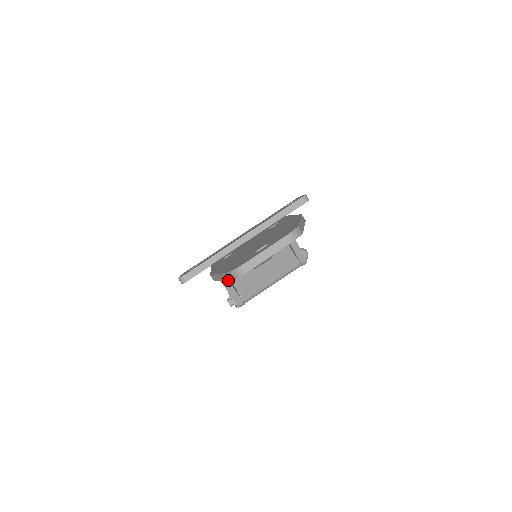
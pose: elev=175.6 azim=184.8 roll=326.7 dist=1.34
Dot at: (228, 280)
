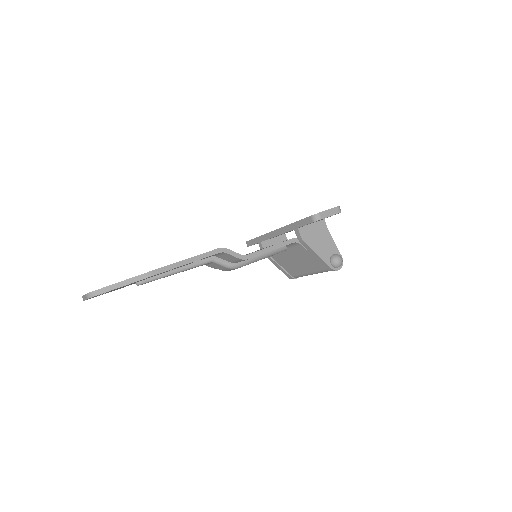
Dot at: occluded
